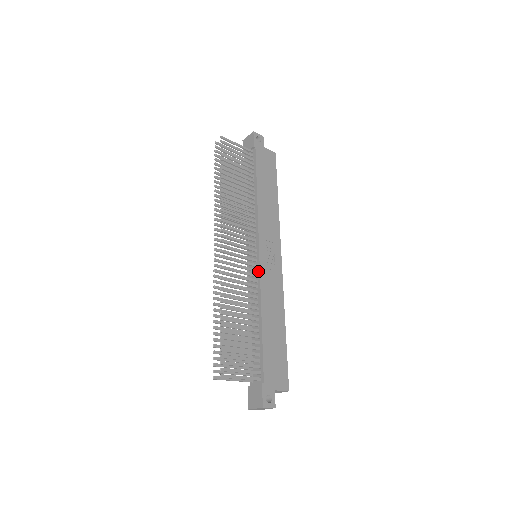
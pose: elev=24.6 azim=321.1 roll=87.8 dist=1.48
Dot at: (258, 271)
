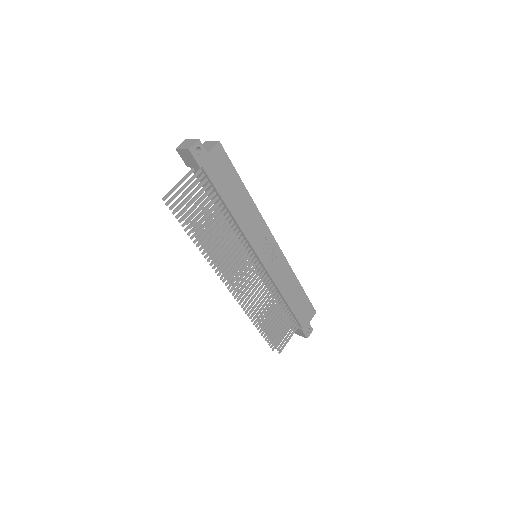
Dot at: (266, 272)
